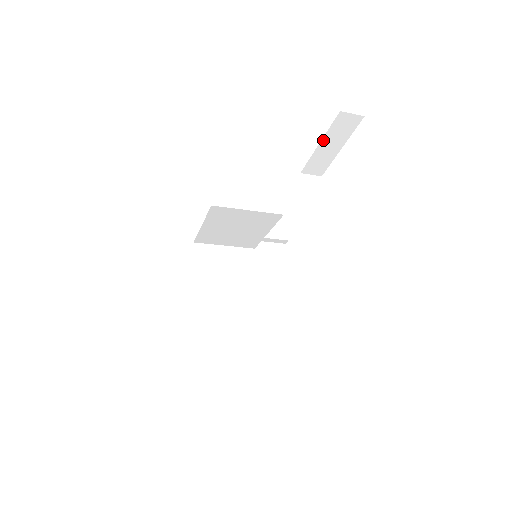
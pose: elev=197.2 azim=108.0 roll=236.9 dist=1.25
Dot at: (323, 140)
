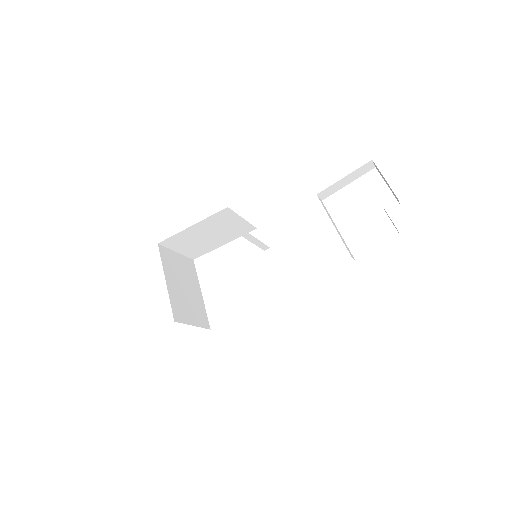
Dot at: (348, 175)
